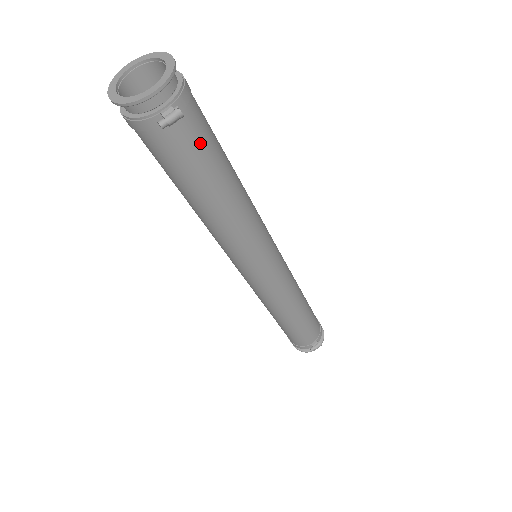
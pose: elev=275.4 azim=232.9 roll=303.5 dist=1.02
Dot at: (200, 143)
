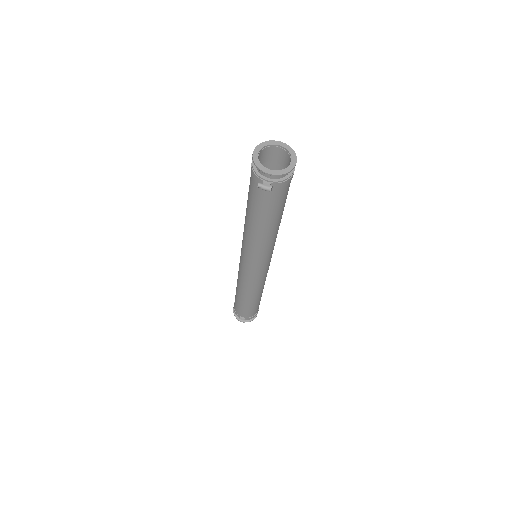
Dot at: (271, 203)
